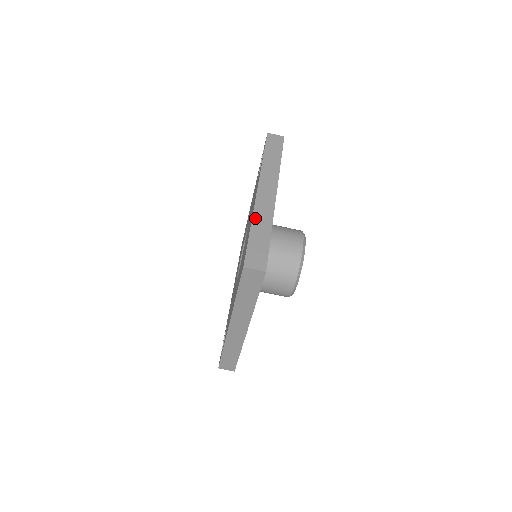
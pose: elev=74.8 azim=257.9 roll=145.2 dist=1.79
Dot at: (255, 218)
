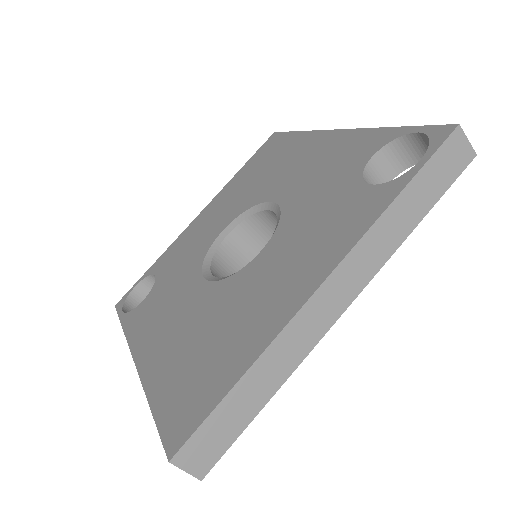
Dot at: (267, 355)
